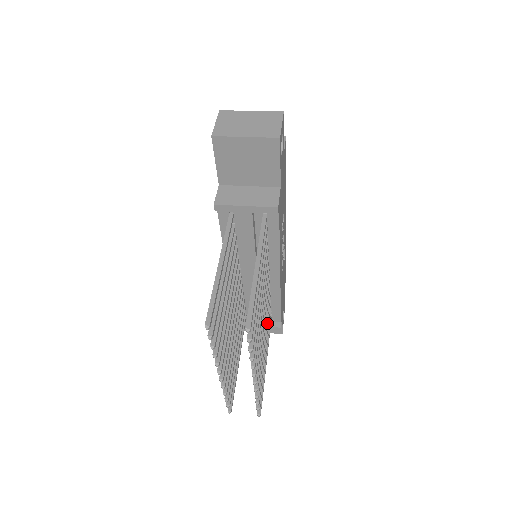
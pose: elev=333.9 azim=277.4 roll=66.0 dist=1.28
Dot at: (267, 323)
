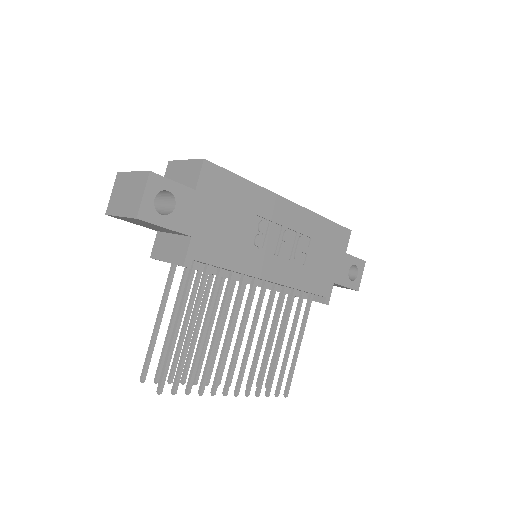
Dot at: (286, 315)
